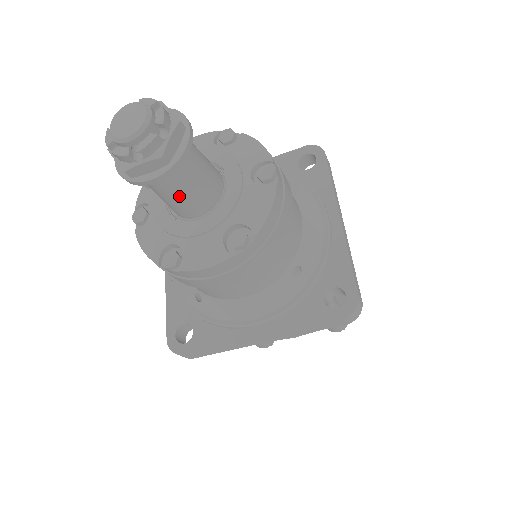
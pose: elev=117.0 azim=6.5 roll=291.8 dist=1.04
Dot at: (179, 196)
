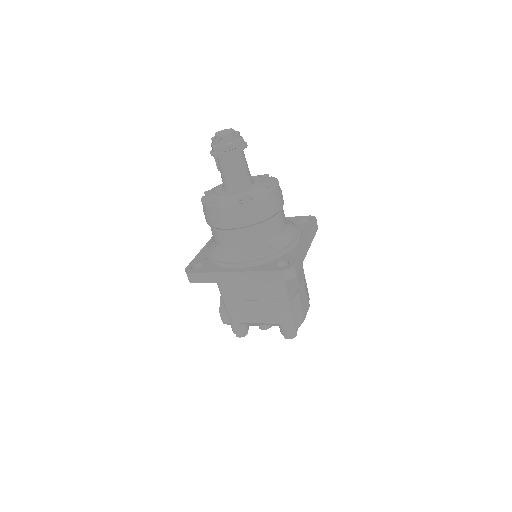
Dot at: (229, 173)
